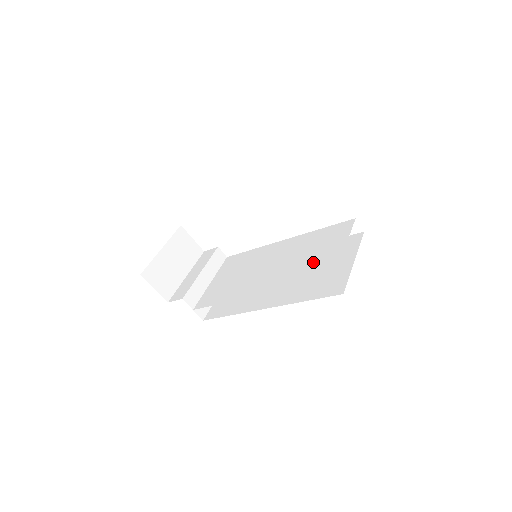
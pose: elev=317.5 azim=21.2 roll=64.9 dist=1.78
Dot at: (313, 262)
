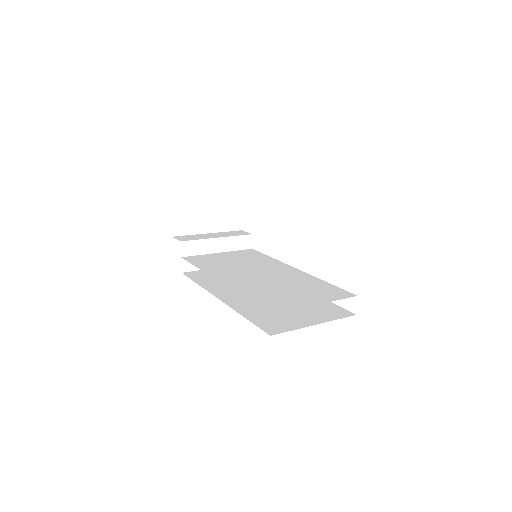
Dot at: (283, 294)
